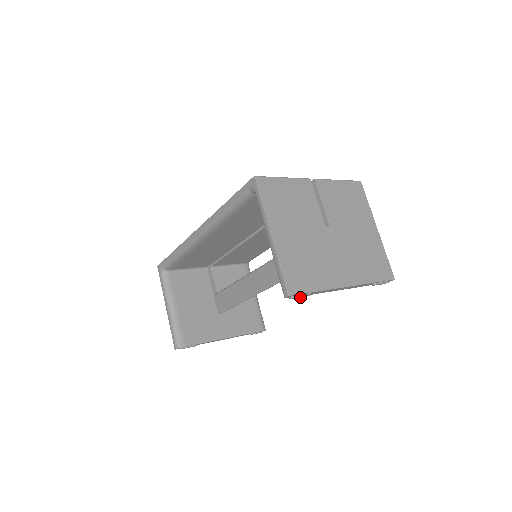
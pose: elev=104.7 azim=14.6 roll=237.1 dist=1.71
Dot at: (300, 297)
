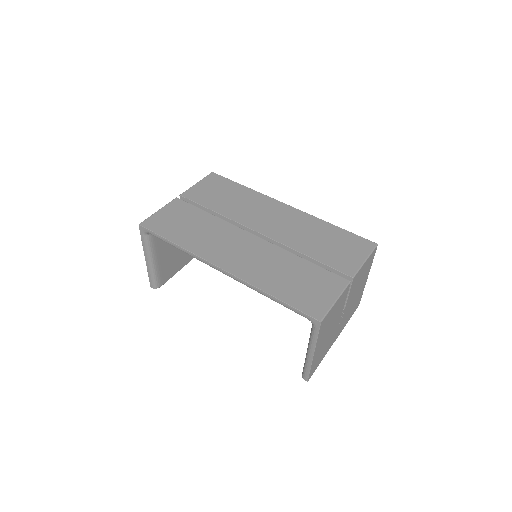
Dot at: occluded
